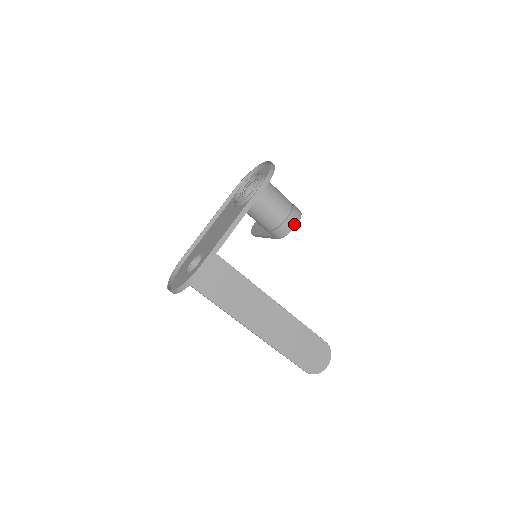
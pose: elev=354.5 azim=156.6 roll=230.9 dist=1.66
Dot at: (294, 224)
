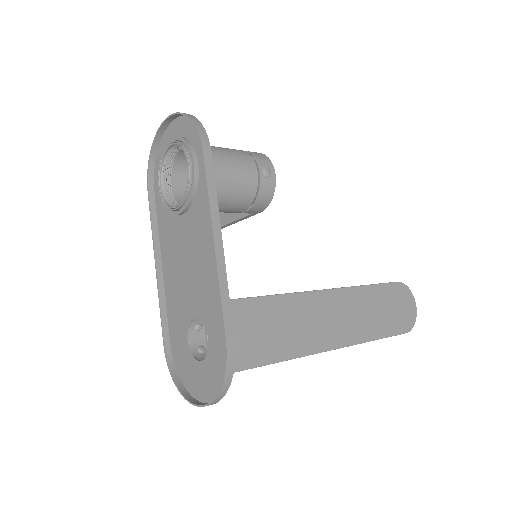
Dot at: (272, 175)
